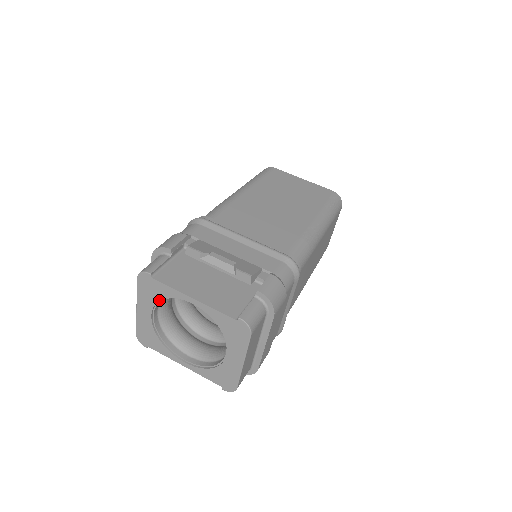
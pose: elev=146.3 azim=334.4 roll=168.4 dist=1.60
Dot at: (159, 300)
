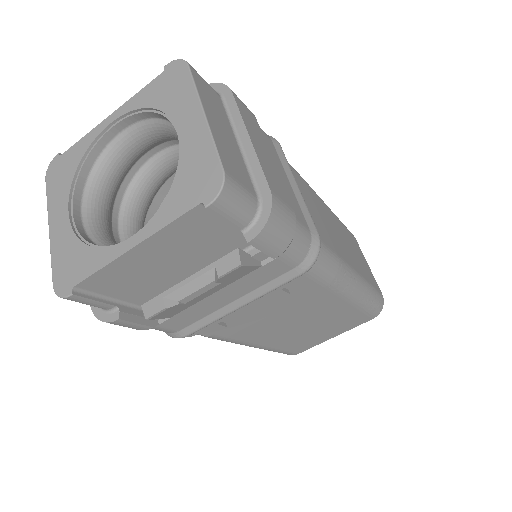
Dot at: (74, 174)
